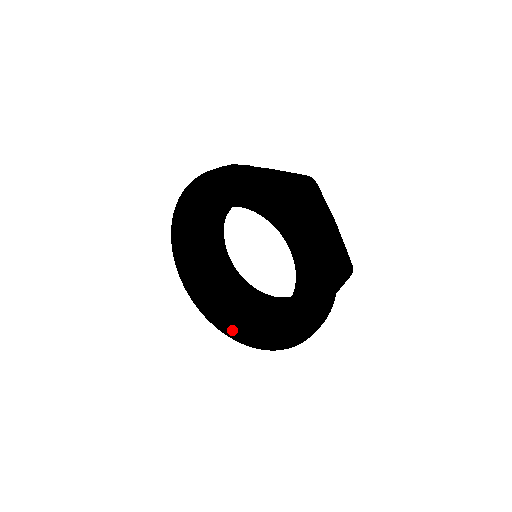
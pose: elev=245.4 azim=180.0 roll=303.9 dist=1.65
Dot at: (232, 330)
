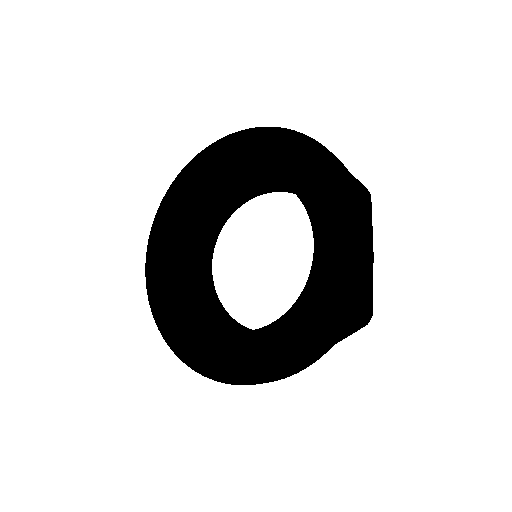
Dot at: (269, 363)
